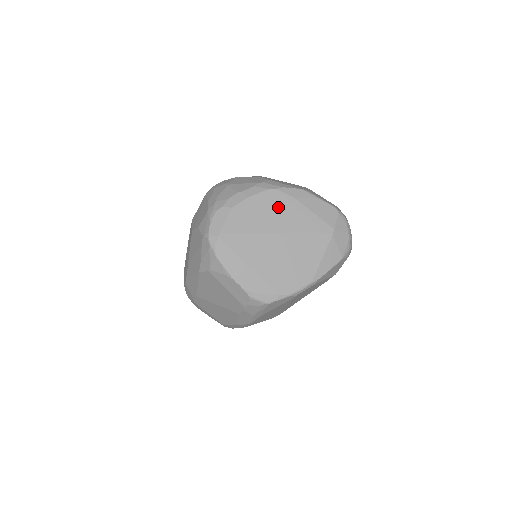
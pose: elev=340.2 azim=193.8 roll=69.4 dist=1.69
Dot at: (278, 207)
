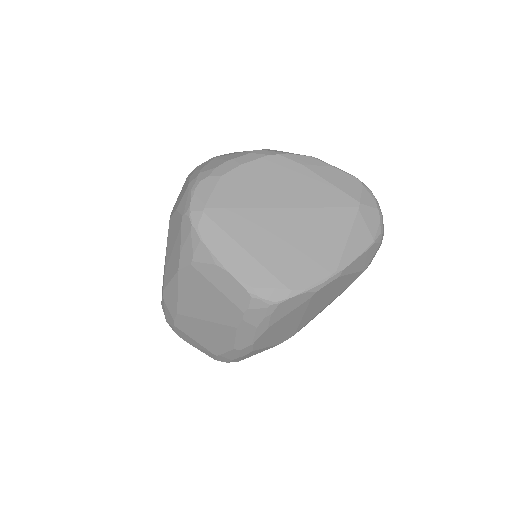
Dot at: (282, 176)
